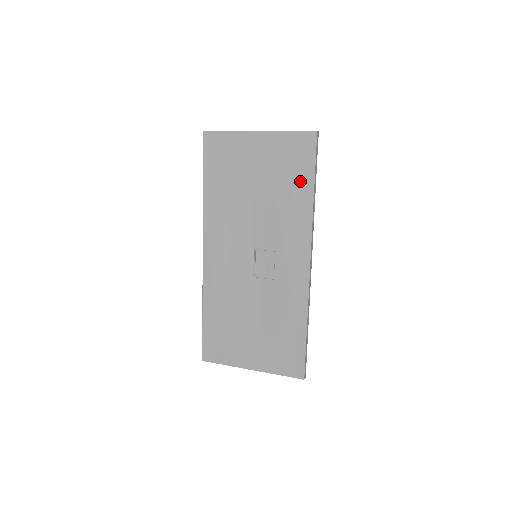
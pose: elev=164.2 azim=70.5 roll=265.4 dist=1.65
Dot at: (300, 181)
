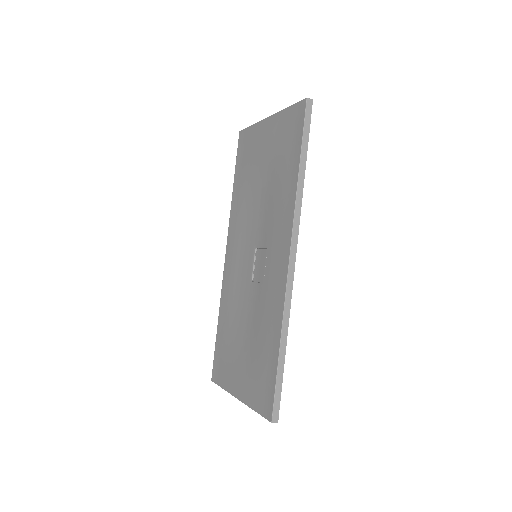
Dot at: (291, 160)
